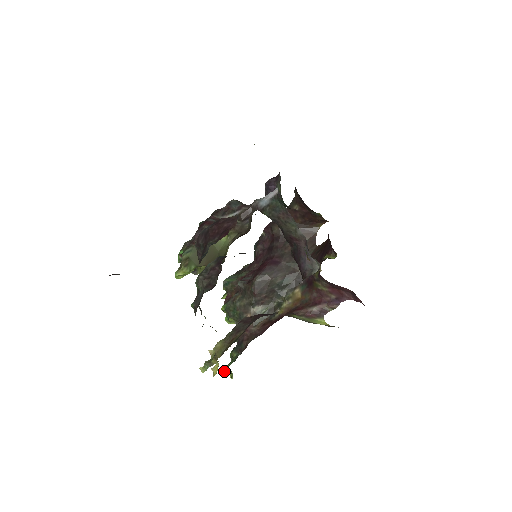
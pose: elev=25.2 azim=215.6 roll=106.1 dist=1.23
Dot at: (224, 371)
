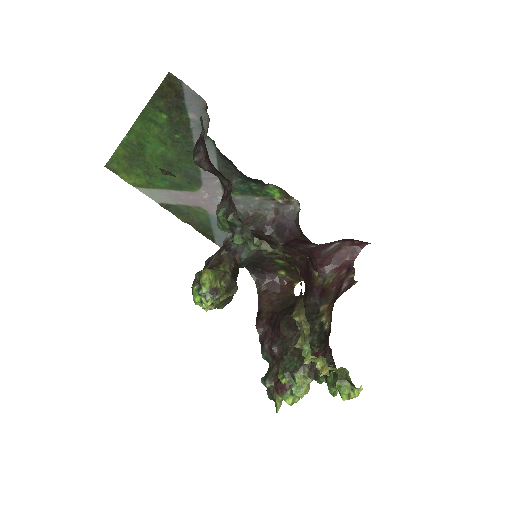
Dot at: occluded
